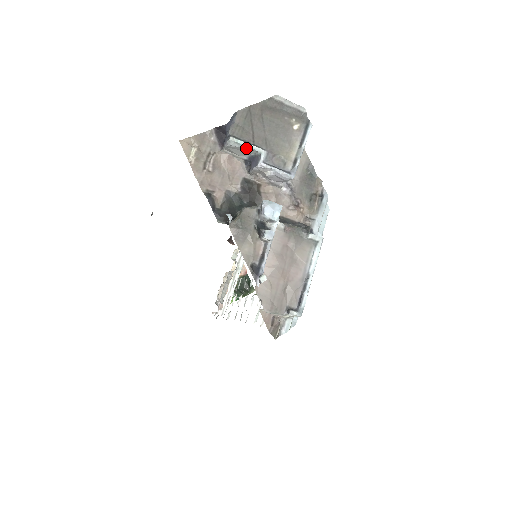
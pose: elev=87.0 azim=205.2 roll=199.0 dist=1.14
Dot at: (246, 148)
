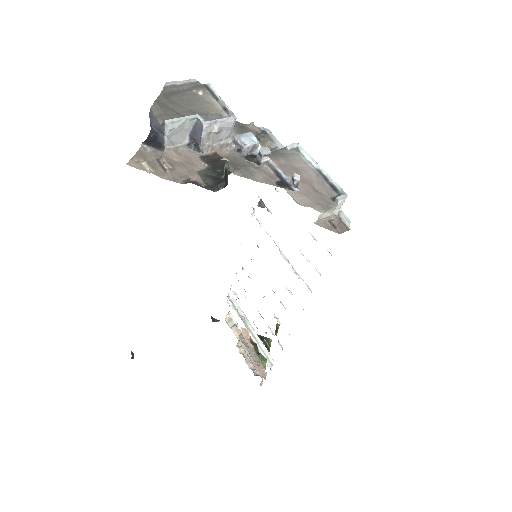
Dot at: (183, 123)
